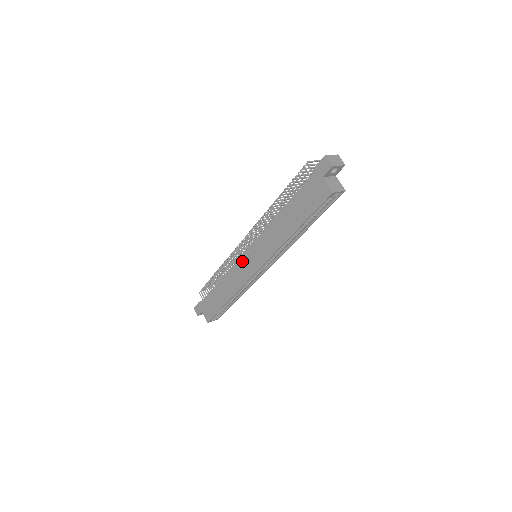
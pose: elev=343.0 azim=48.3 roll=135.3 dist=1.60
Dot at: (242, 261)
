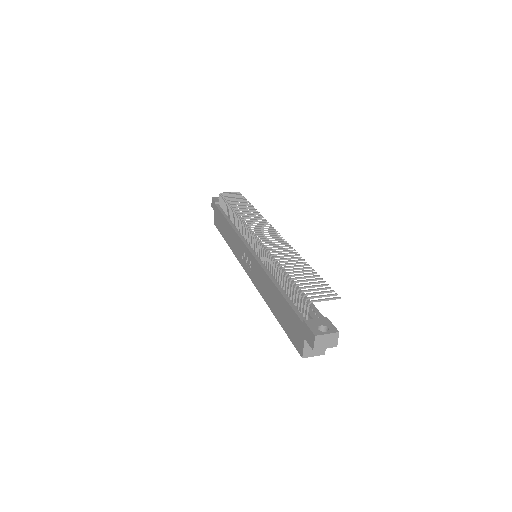
Dot at: (243, 247)
